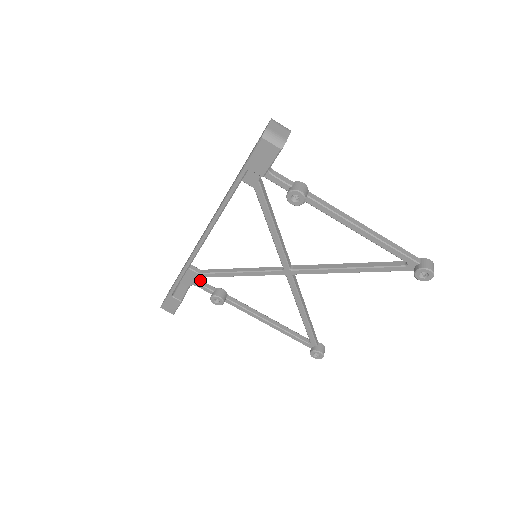
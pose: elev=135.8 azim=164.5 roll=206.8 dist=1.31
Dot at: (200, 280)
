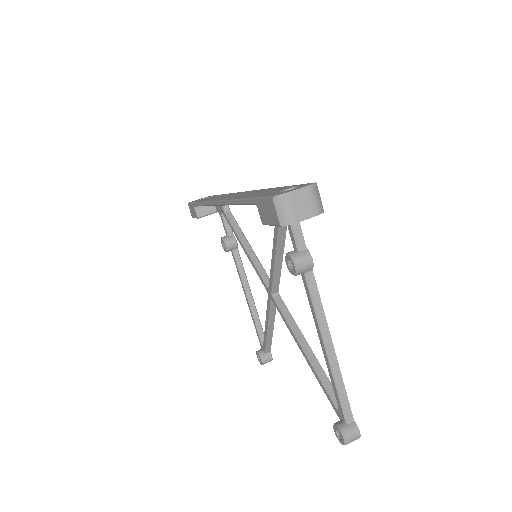
Dot at: occluded
